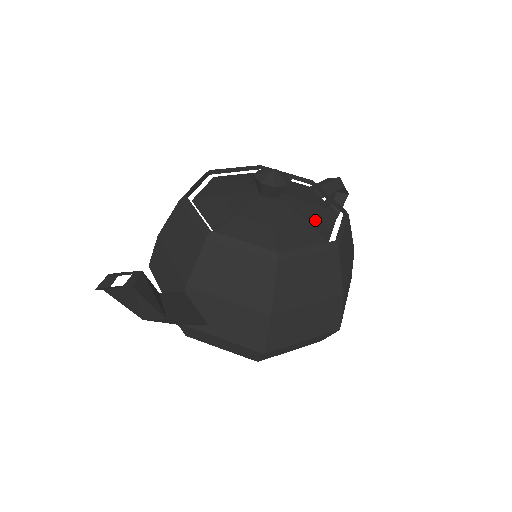
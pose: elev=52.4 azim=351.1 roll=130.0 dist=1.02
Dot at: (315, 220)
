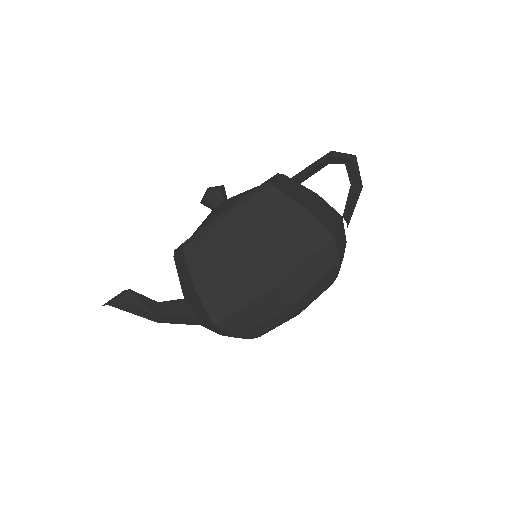
Dot at: occluded
